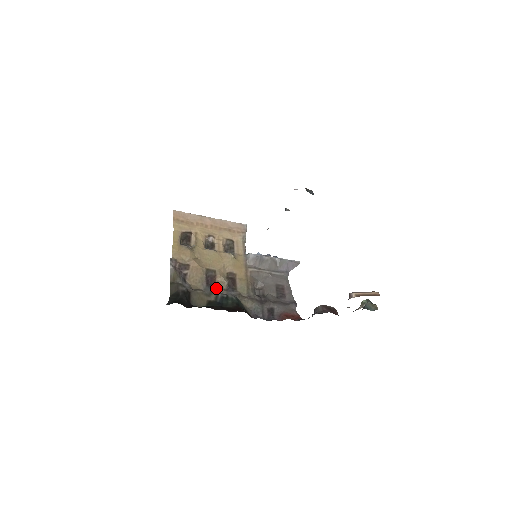
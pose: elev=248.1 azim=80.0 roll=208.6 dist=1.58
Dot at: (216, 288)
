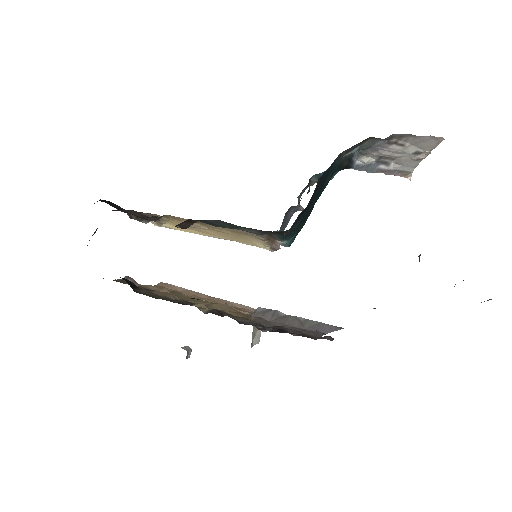
Dot at: occluded
